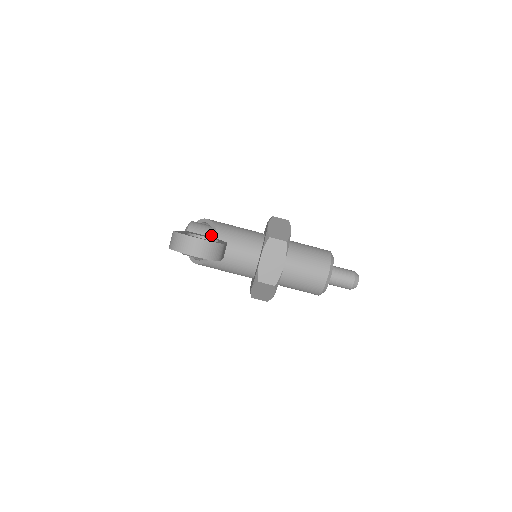
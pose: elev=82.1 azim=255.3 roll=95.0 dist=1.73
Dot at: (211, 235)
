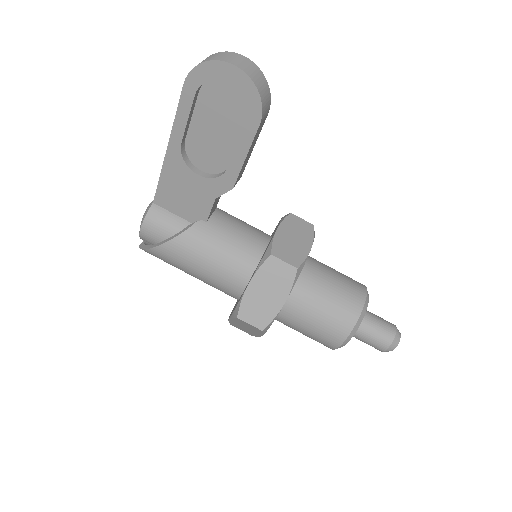
Dot at: occluded
